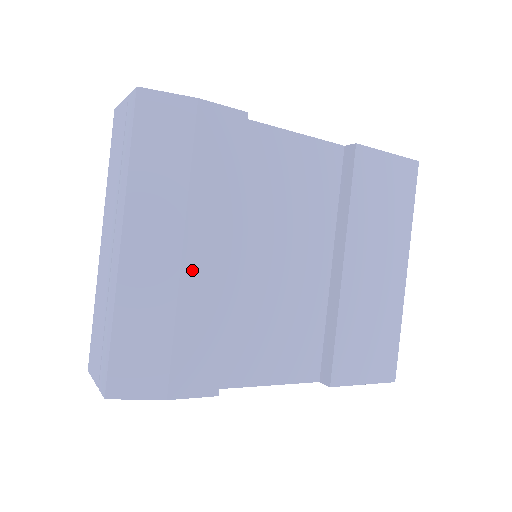
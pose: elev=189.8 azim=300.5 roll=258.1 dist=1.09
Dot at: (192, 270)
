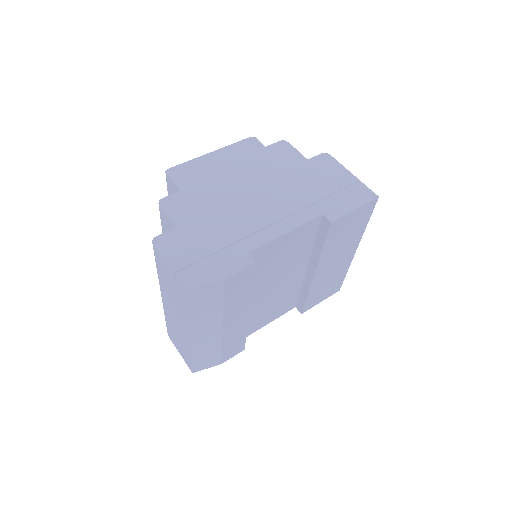
Dot at: (228, 330)
